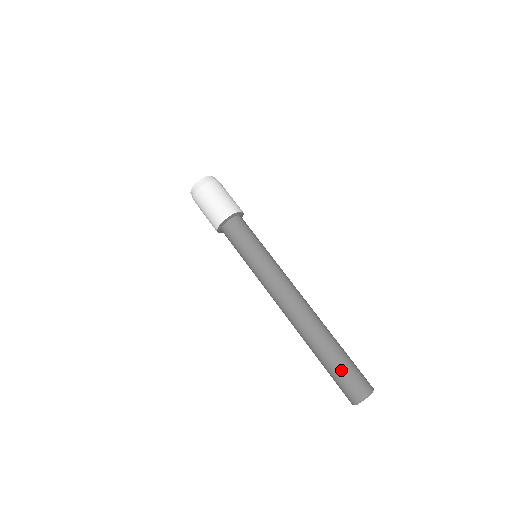
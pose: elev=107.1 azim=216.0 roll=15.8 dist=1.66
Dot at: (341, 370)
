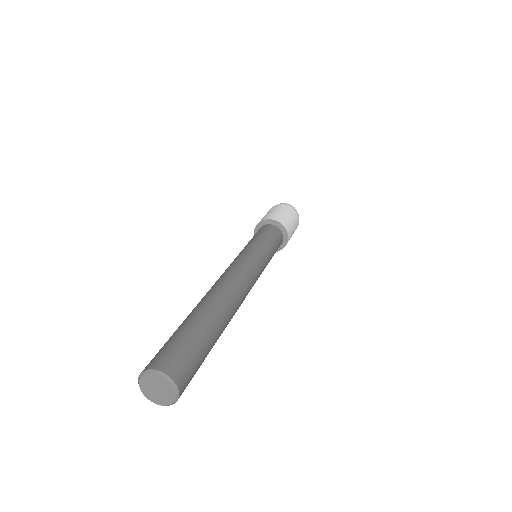
Dot at: (178, 335)
